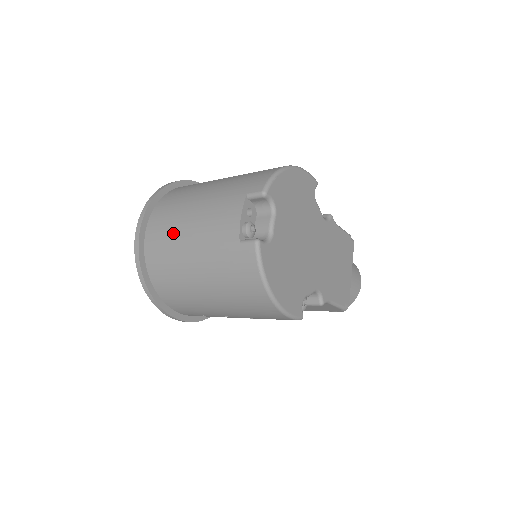
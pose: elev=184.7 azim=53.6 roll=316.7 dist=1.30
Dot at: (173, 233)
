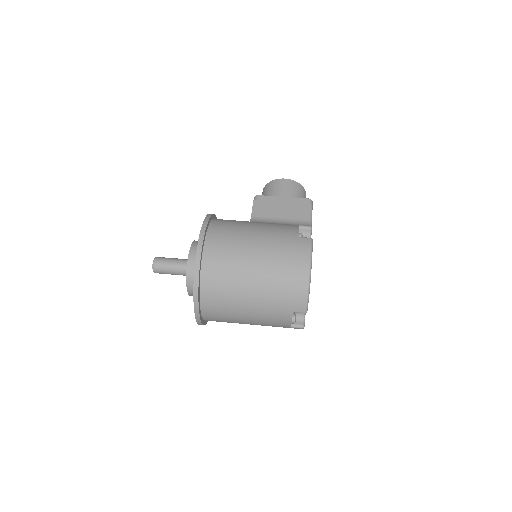
Dot at: (232, 320)
